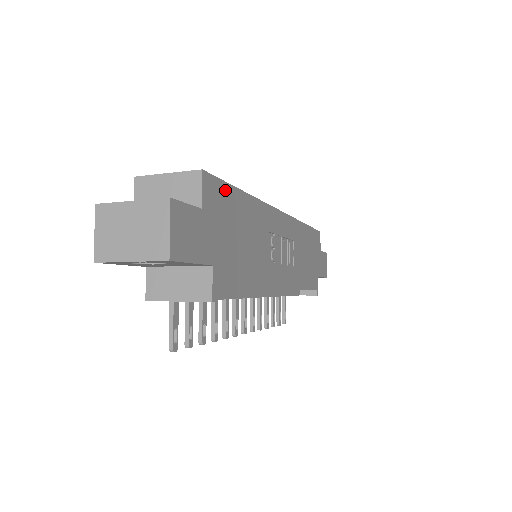
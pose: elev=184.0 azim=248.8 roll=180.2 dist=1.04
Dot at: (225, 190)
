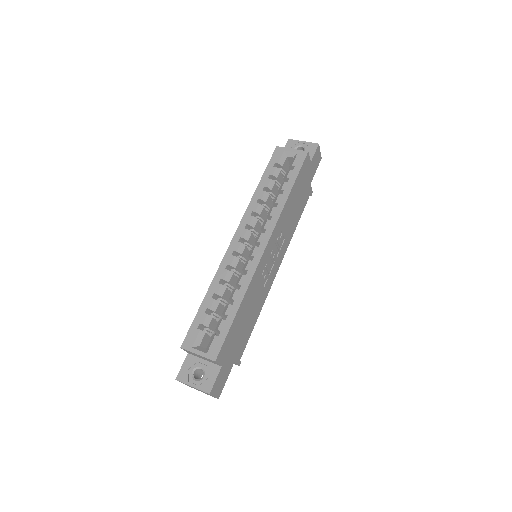
Dot at: (228, 337)
